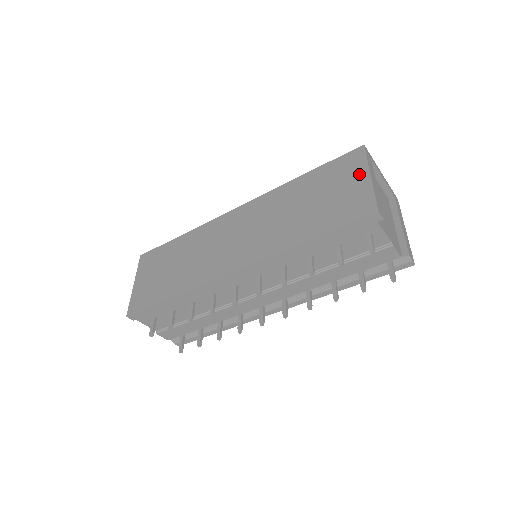
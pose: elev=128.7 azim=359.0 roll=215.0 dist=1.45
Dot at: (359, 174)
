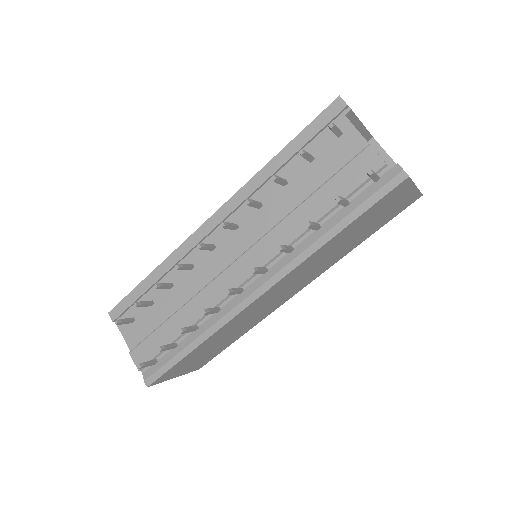
Dot at: occluded
